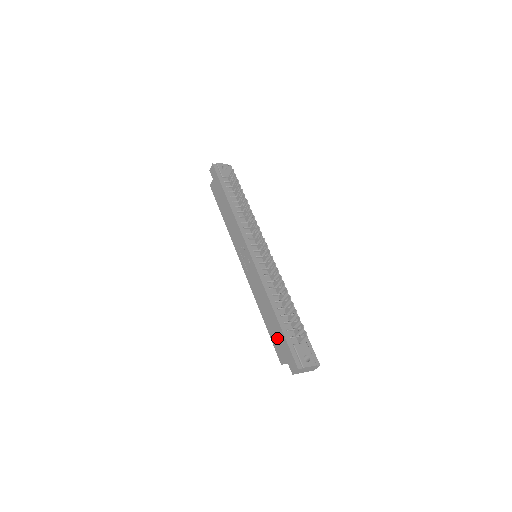
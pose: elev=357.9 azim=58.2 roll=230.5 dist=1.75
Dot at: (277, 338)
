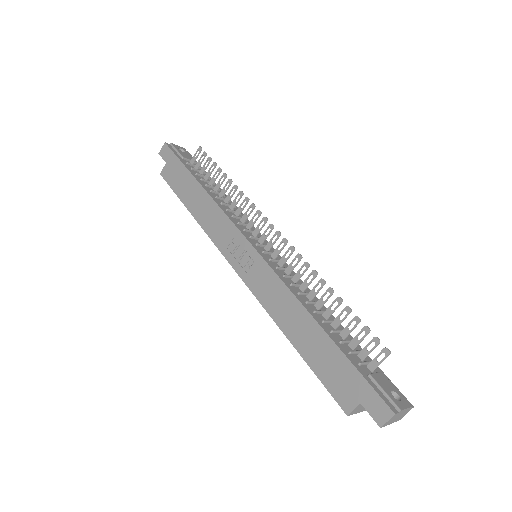
Dot at: (332, 369)
